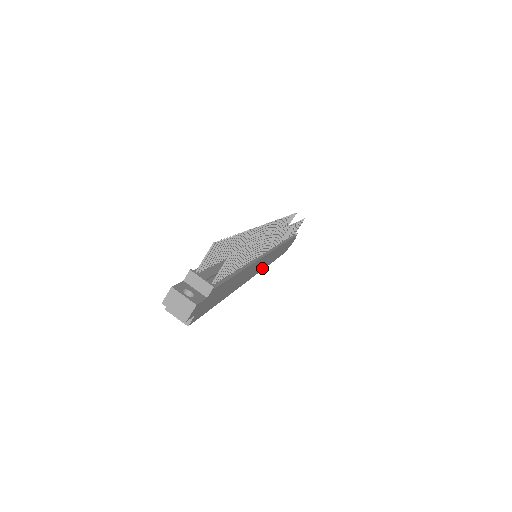
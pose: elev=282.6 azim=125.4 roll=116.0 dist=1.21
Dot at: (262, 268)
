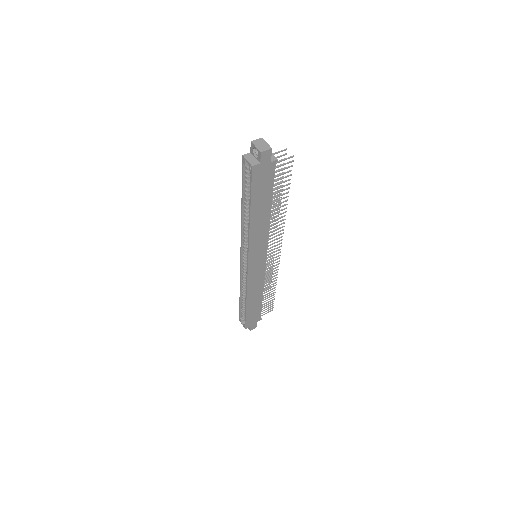
Dot at: (250, 277)
